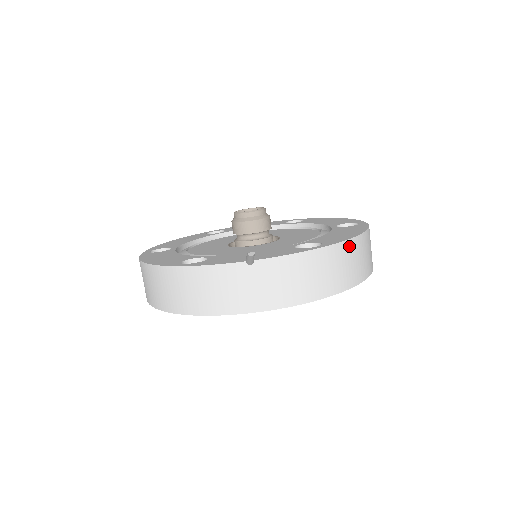
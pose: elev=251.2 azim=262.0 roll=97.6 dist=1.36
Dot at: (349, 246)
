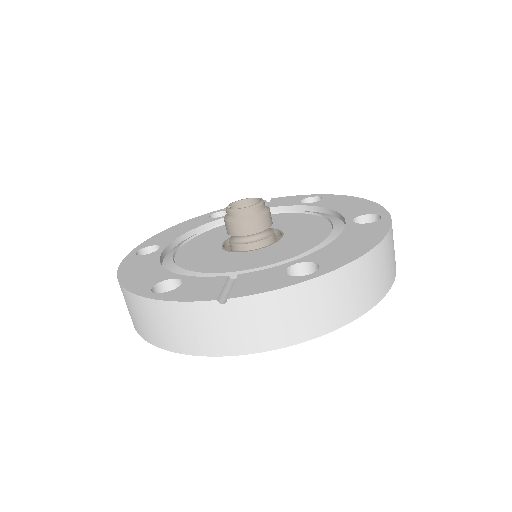
Dot at: (355, 268)
